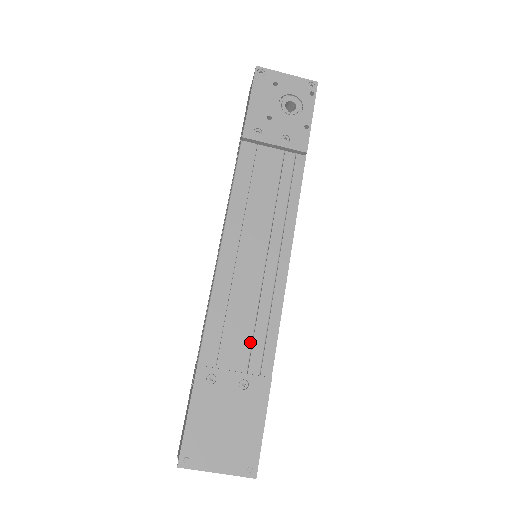
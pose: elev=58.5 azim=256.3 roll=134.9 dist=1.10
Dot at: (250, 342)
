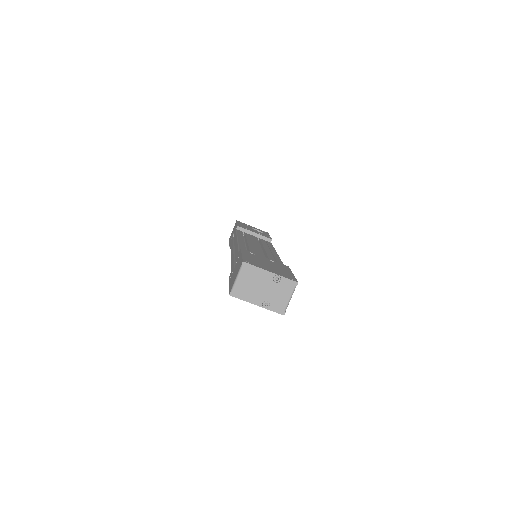
Dot at: occluded
